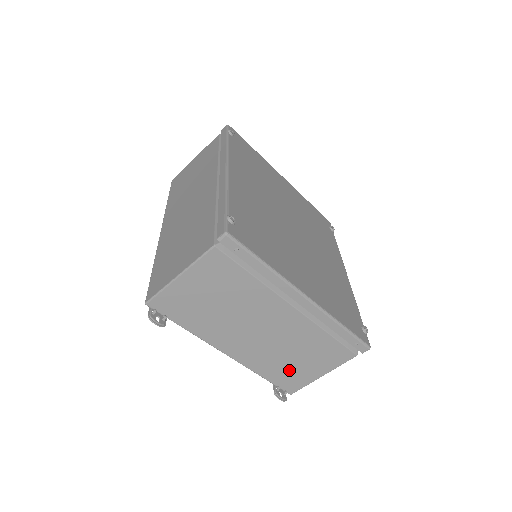
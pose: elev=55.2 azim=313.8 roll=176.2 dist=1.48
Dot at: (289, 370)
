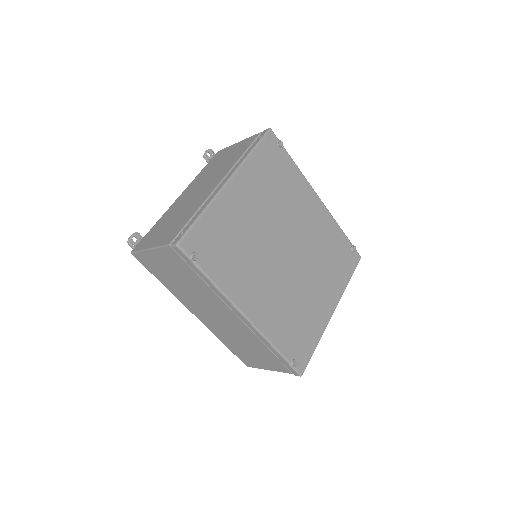
Dot at: occluded
